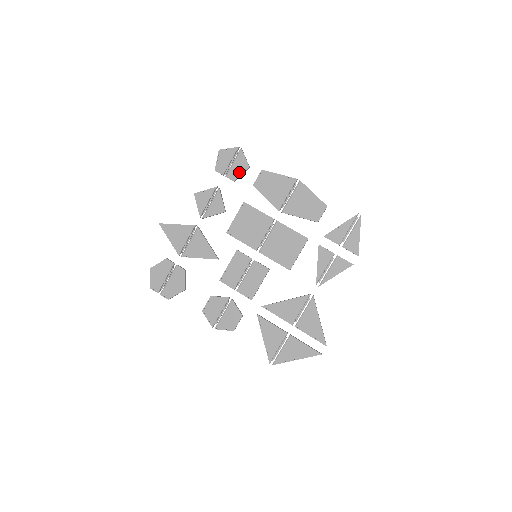
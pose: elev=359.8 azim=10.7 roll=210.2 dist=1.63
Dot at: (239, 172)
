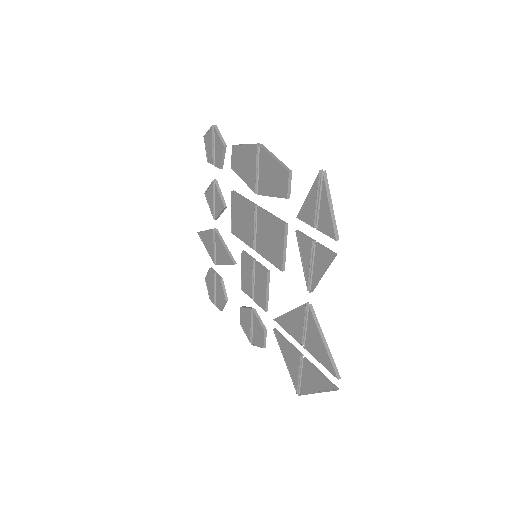
Dot at: (220, 156)
